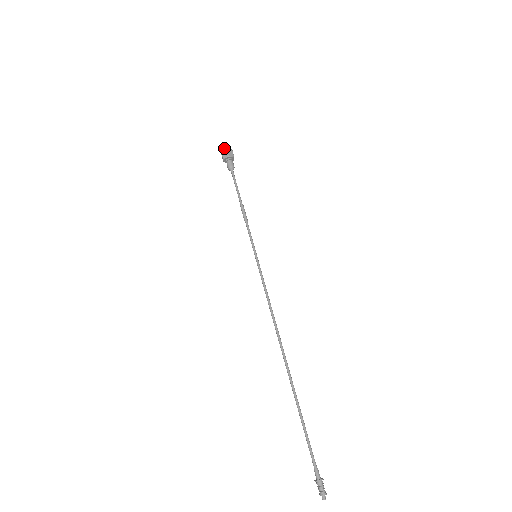
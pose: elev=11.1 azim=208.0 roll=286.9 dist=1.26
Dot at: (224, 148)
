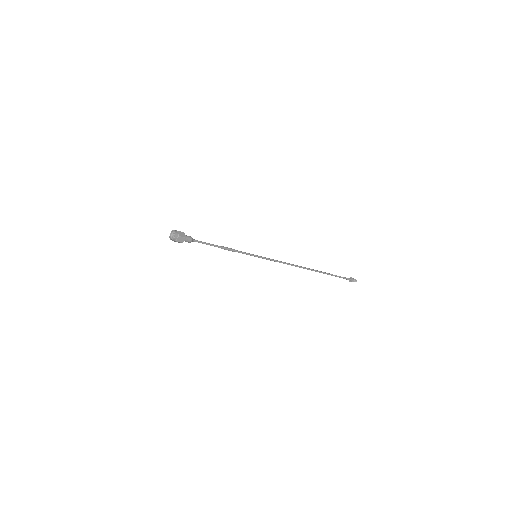
Dot at: (176, 238)
